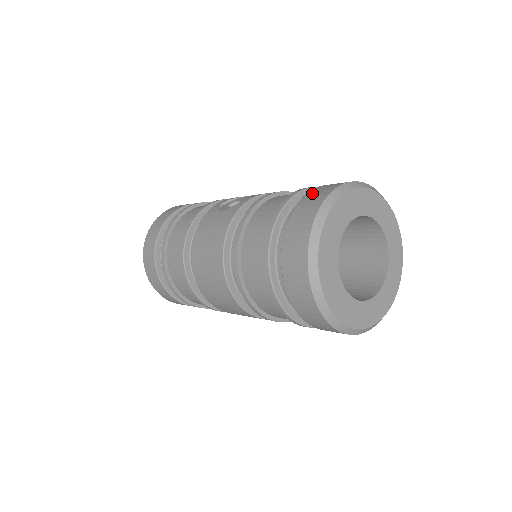
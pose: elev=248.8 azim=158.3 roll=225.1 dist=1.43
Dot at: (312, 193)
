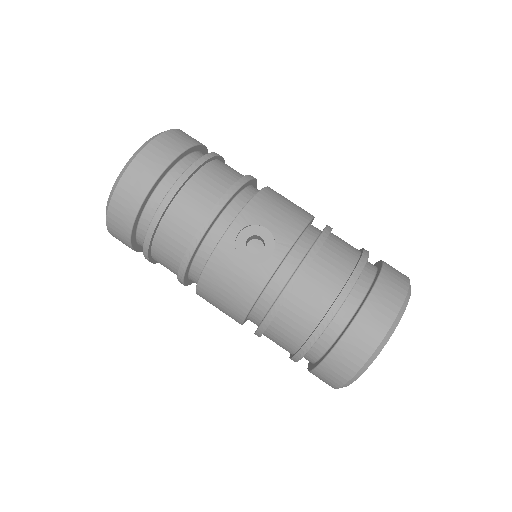
Dot at: (363, 323)
